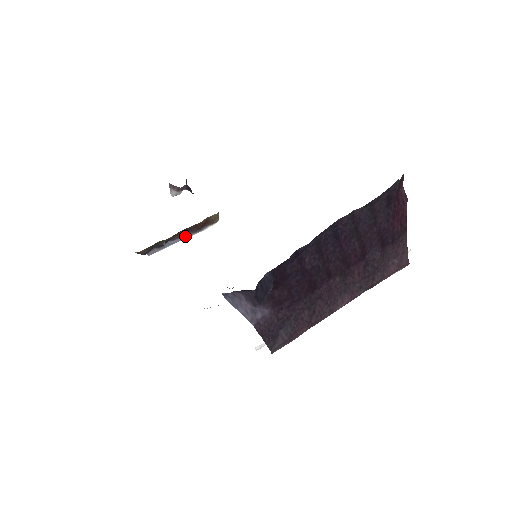
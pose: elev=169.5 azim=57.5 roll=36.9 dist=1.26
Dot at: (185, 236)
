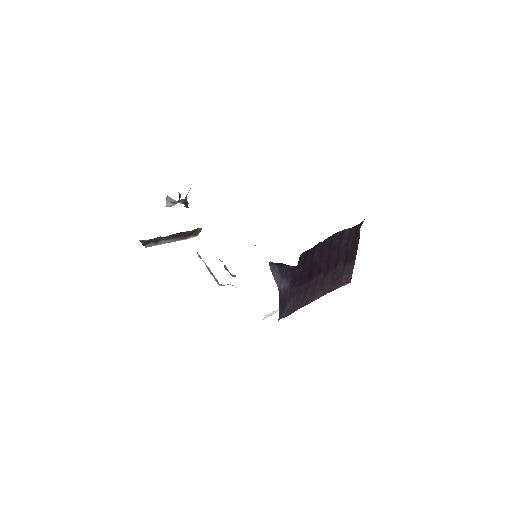
Dot at: (174, 239)
